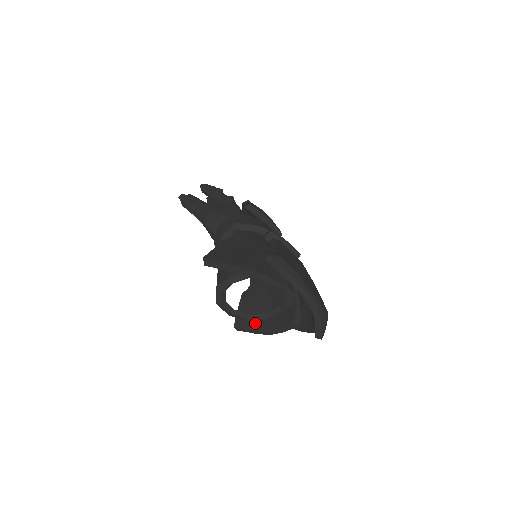
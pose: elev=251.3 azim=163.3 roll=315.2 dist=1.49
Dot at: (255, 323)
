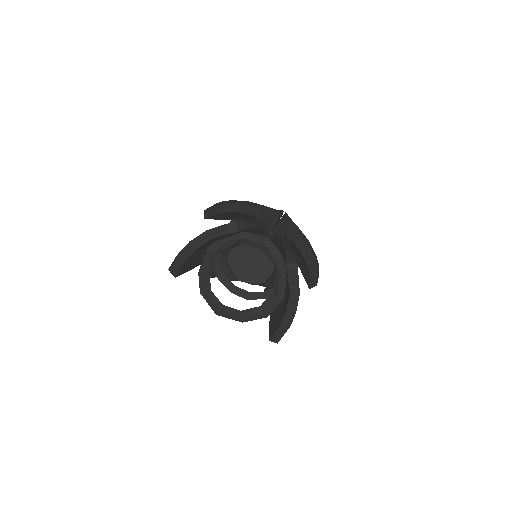
Dot at: (280, 316)
